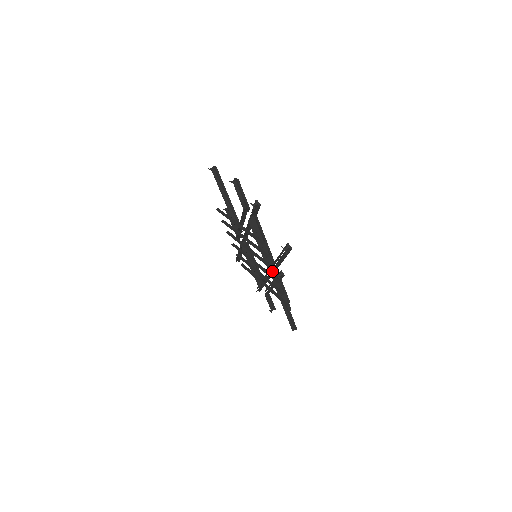
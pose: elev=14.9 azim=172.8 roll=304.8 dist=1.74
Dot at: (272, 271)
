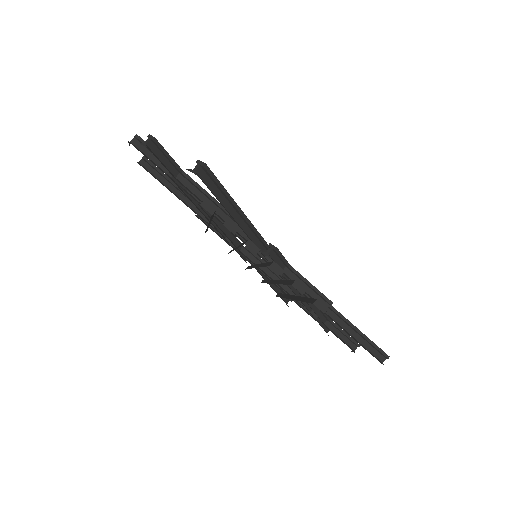
Dot at: occluded
